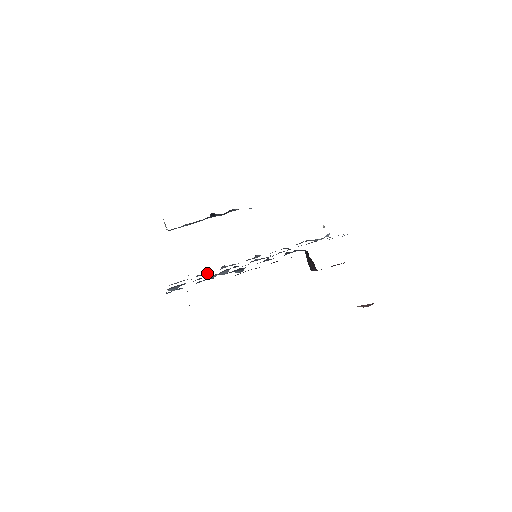
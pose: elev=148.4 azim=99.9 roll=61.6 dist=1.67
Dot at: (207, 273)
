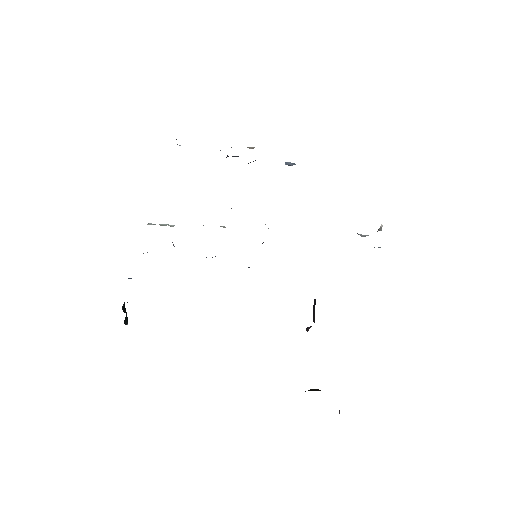
Dot at: occluded
